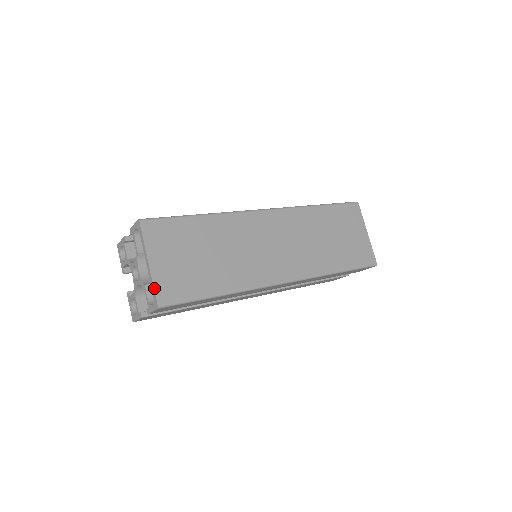
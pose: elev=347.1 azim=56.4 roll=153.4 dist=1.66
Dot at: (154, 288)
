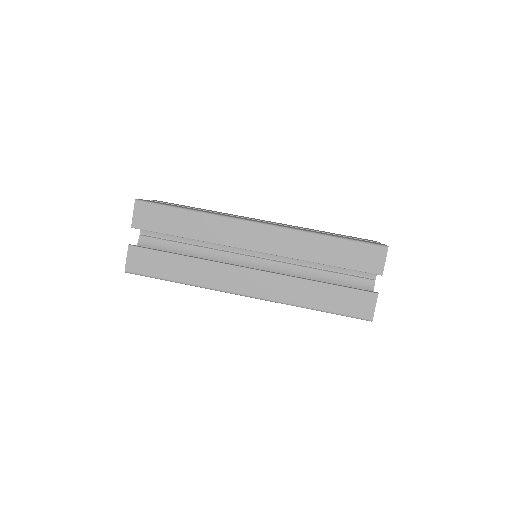
Dot at: occluded
